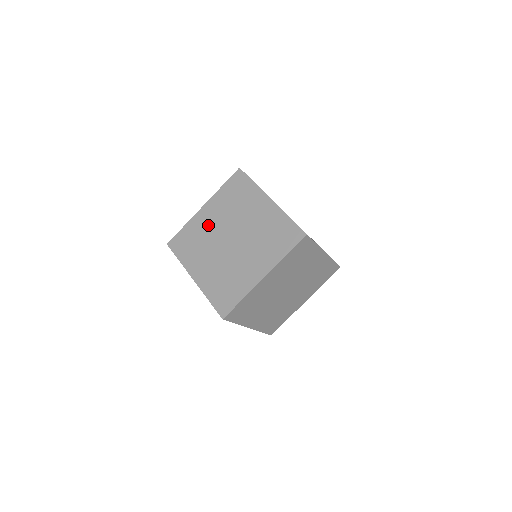
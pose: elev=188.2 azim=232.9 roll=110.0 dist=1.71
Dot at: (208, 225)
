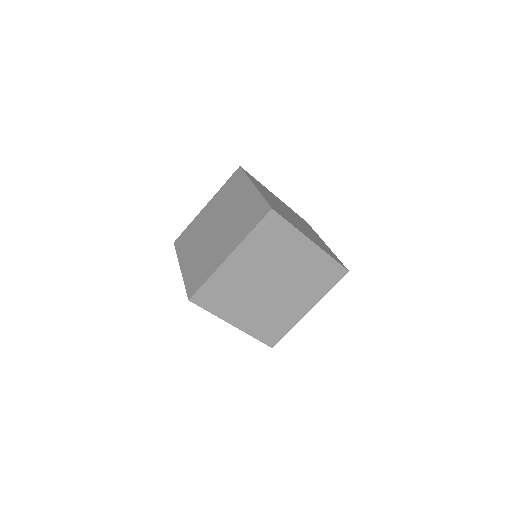
Dot at: (241, 275)
